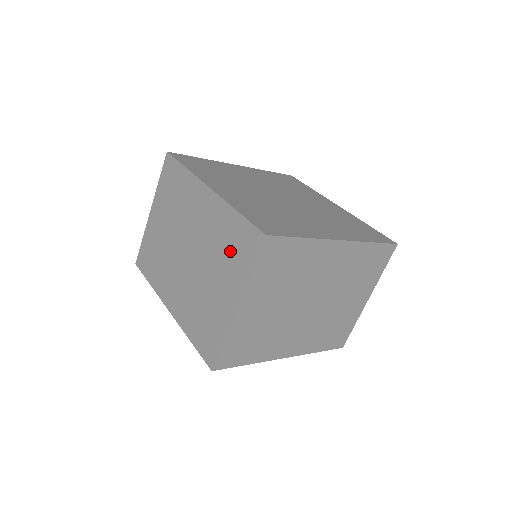
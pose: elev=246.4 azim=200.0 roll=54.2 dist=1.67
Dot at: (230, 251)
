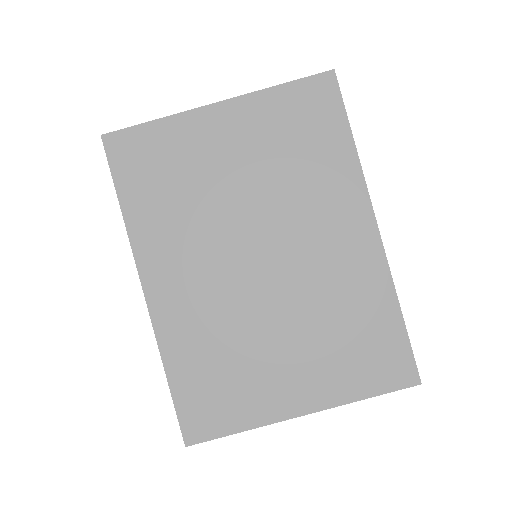
Dot at: (349, 343)
